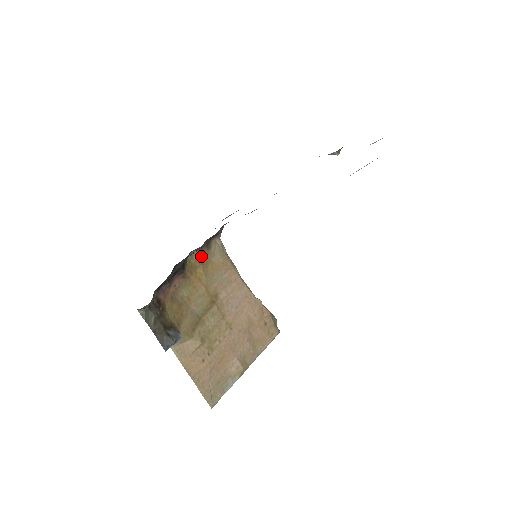
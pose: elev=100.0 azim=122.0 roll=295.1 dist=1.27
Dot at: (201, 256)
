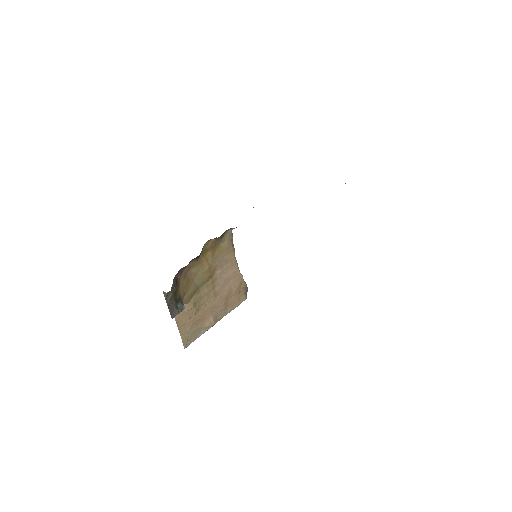
Dot at: (214, 243)
